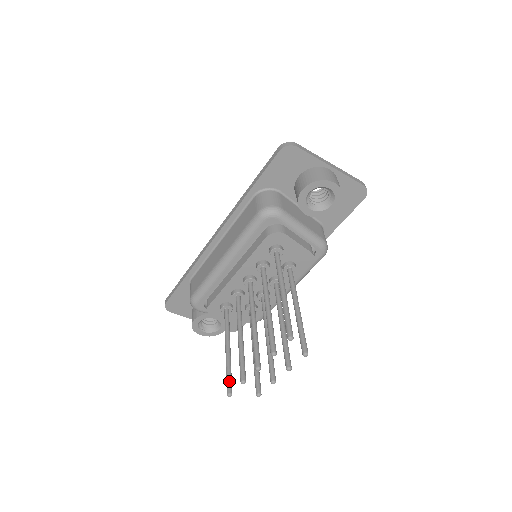
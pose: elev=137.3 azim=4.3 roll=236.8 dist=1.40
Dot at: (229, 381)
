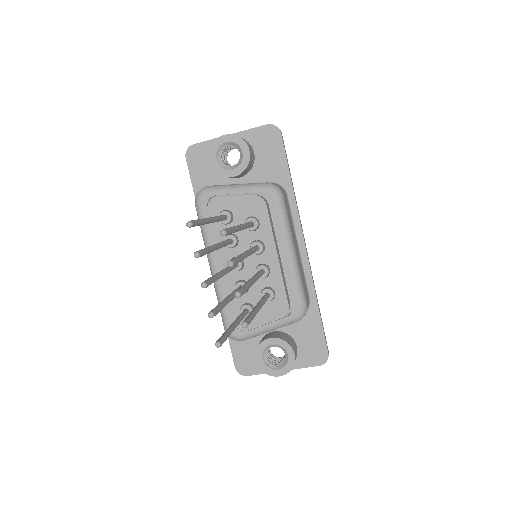
Dot at: (220, 337)
